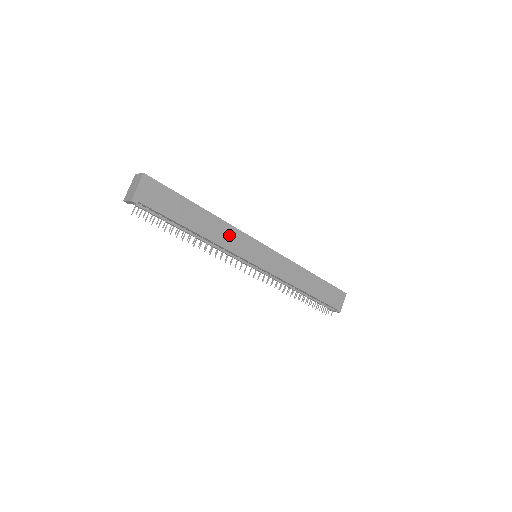
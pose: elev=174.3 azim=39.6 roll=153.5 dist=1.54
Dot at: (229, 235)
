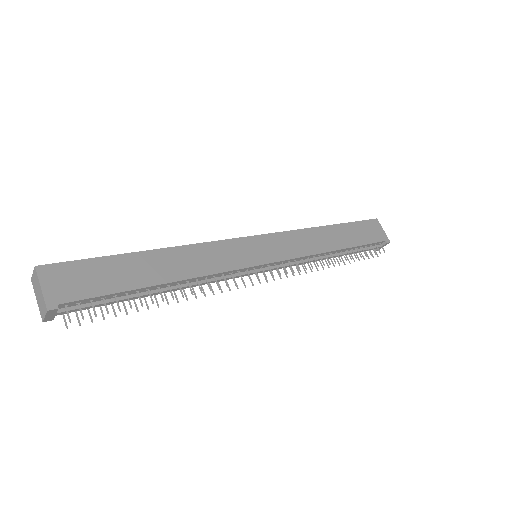
Dot at: (206, 256)
